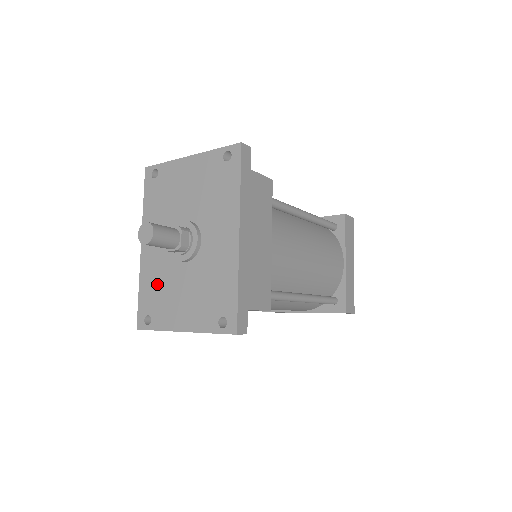
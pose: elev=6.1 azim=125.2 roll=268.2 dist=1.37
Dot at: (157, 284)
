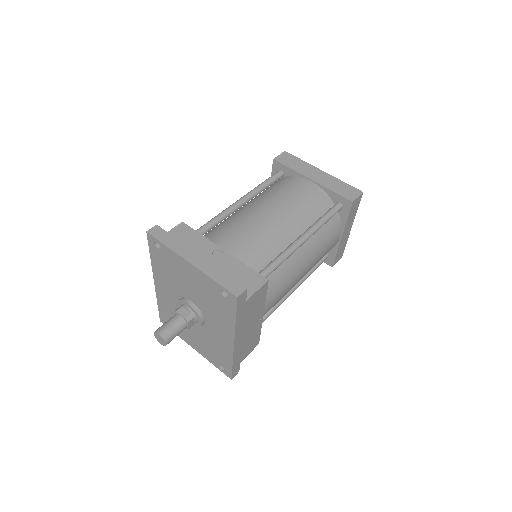
Dot at: (172, 313)
